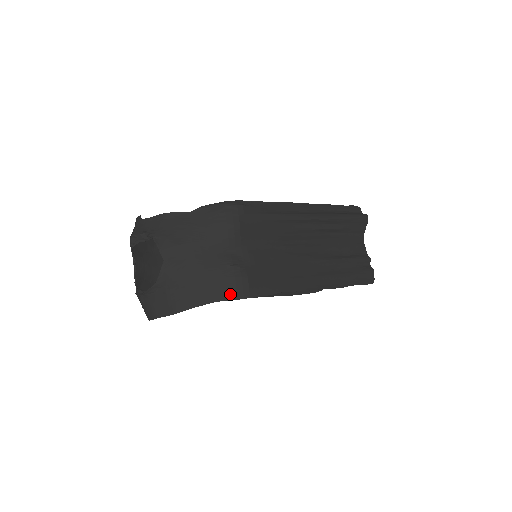
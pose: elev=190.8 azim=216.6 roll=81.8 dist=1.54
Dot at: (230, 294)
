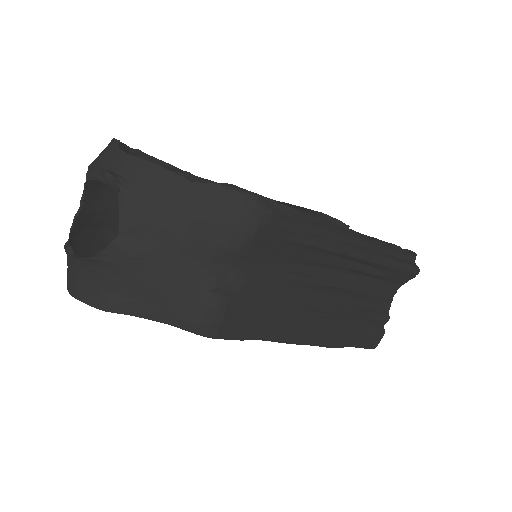
Dot at: (190, 323)
